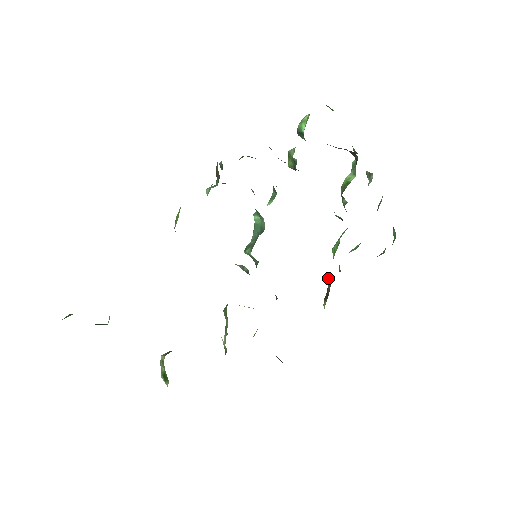
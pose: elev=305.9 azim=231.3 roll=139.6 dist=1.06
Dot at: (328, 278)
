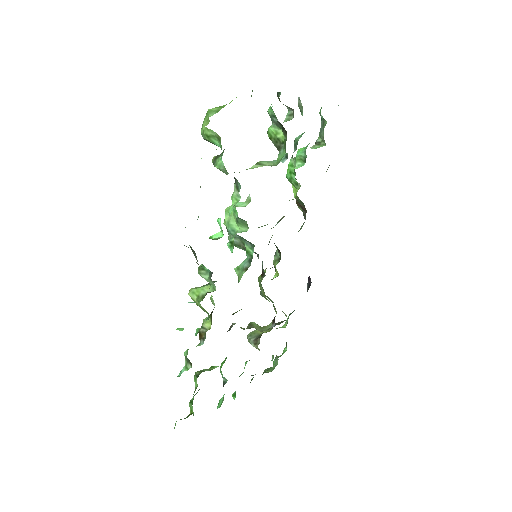
Dot at: occluded
